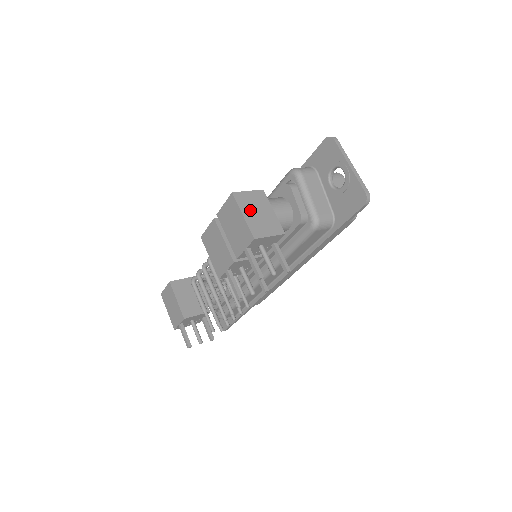
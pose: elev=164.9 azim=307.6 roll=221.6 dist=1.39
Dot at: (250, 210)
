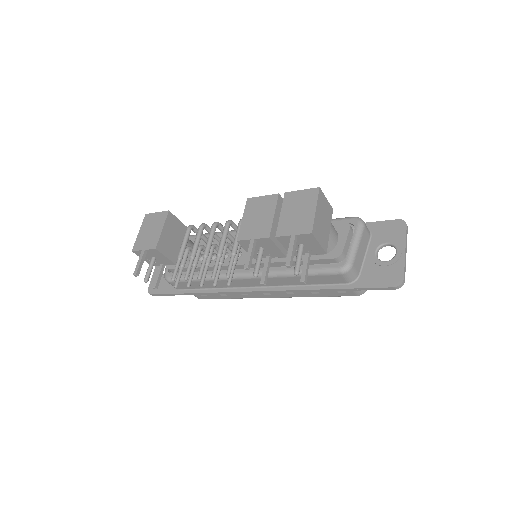
Dot at: (321, 212)
